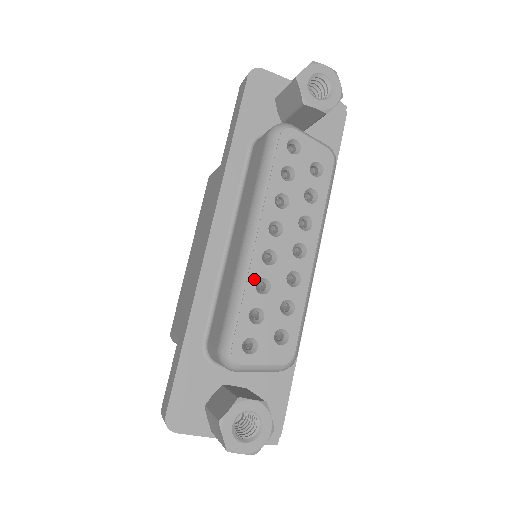
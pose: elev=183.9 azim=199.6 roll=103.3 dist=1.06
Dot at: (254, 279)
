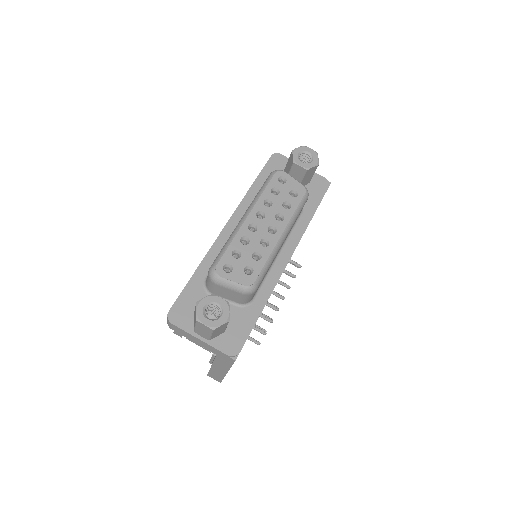
Dot at: (240, 235)
